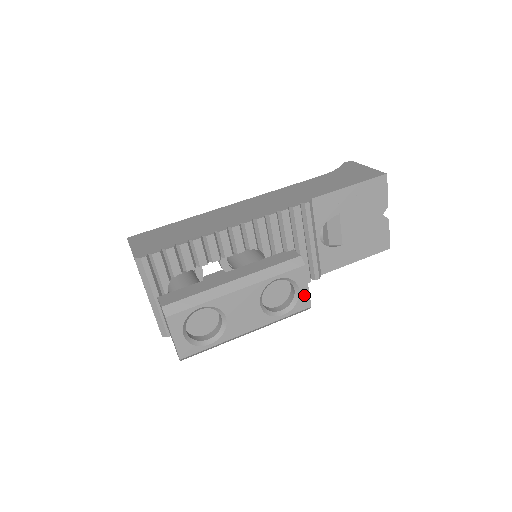
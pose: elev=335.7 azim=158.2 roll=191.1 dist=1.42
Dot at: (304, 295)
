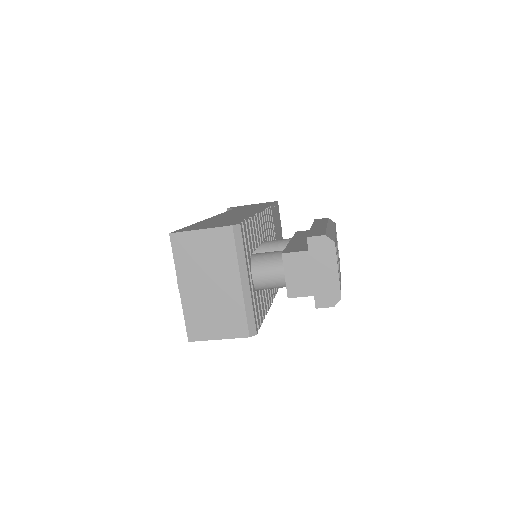
Dot at: (338, 252)
